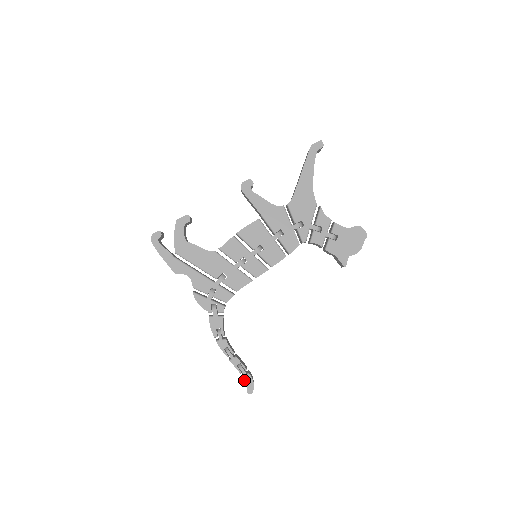
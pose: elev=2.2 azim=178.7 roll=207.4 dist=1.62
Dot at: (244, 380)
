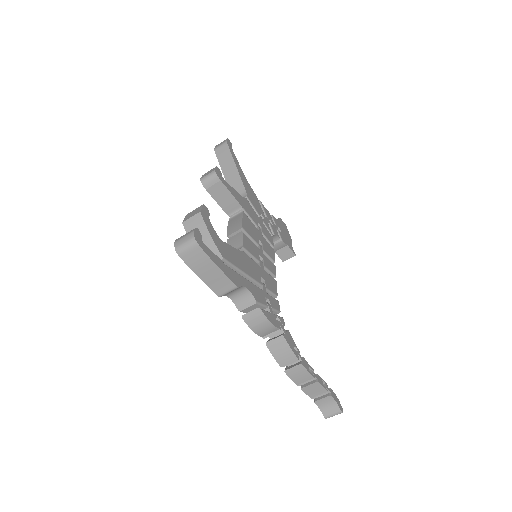
Dot at: (333, 398)
